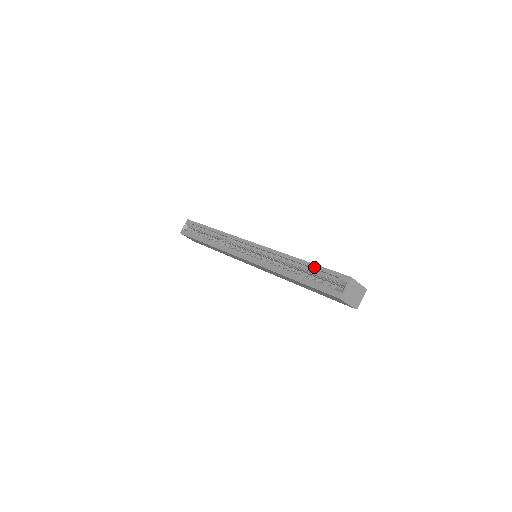
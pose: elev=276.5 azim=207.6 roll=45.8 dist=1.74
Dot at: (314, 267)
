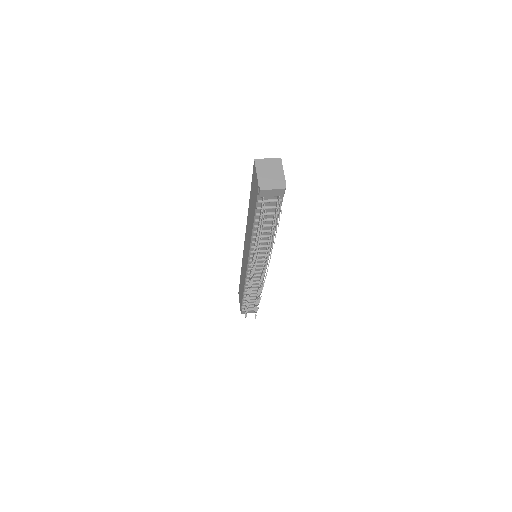
Dot at: occluded
